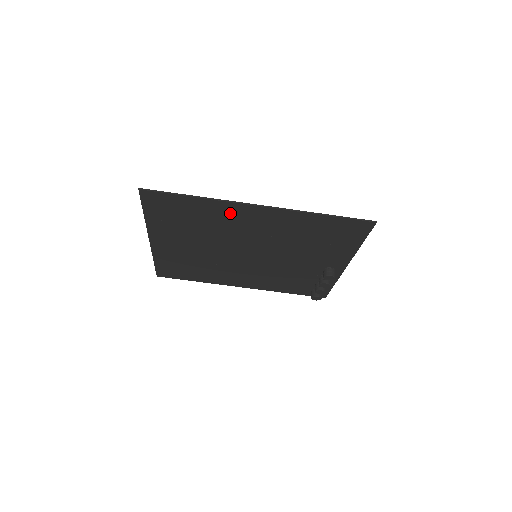
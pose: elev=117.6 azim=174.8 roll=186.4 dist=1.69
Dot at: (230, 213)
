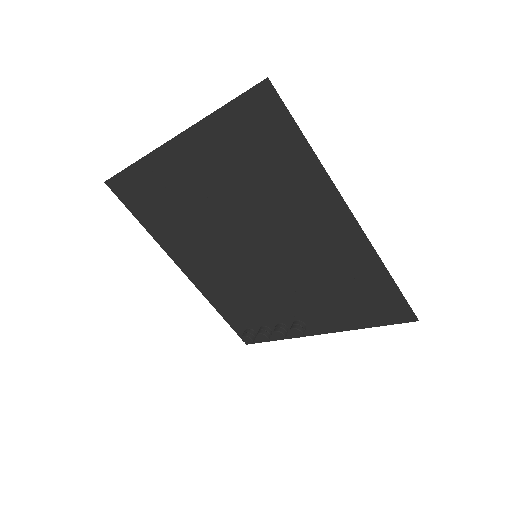
Dot at: (313, 196)
